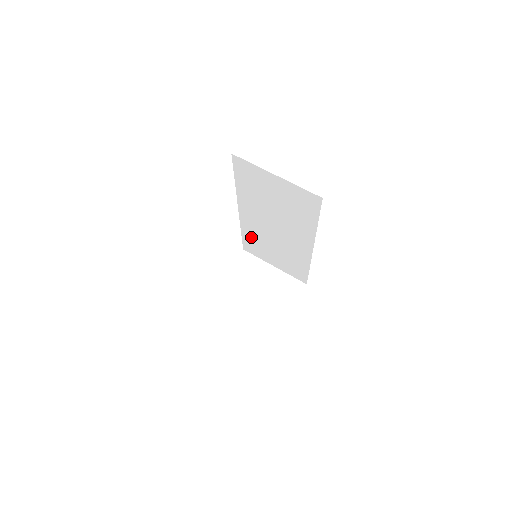
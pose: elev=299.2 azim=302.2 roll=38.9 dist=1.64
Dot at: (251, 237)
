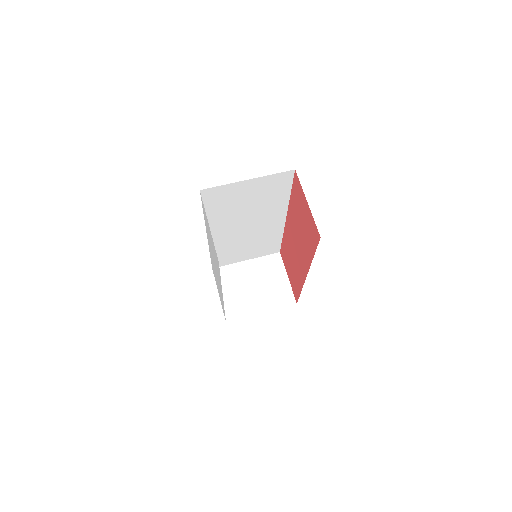
Dot at: (221, 251)
